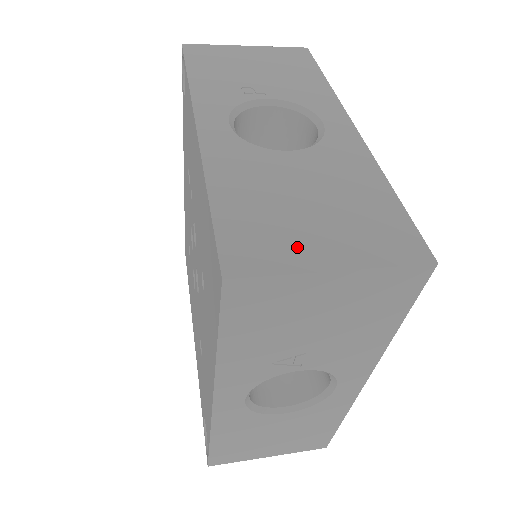
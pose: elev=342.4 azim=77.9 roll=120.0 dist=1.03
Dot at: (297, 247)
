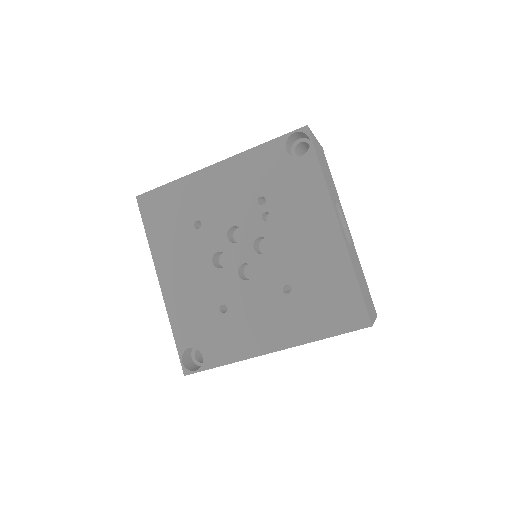
Dot at: (370, 309)
